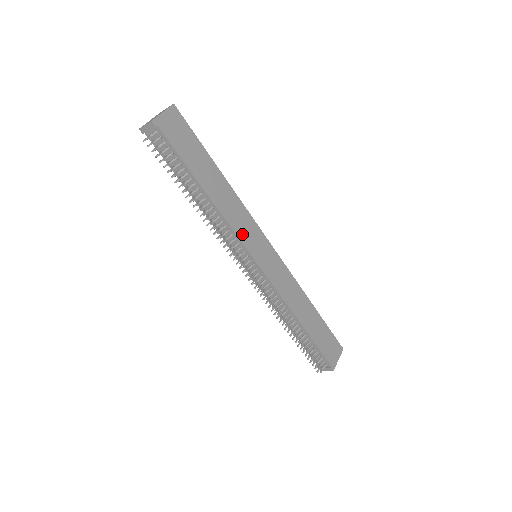
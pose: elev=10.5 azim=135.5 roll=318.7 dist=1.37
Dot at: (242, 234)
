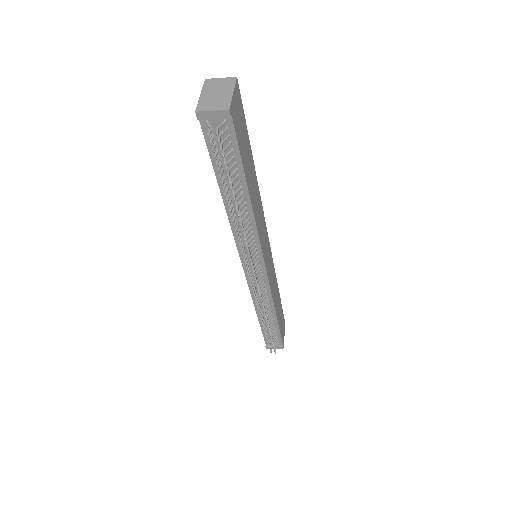
Dot at: (261, 239)
